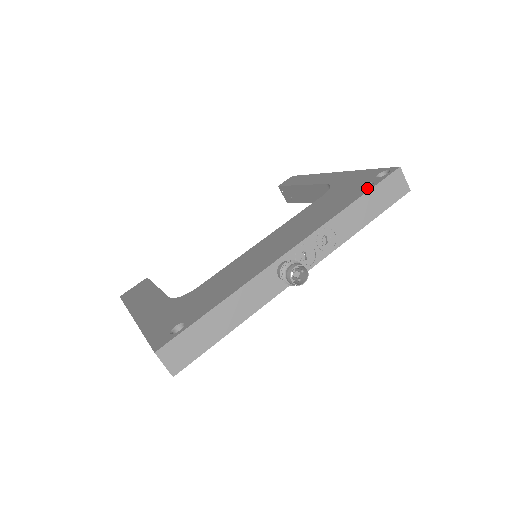
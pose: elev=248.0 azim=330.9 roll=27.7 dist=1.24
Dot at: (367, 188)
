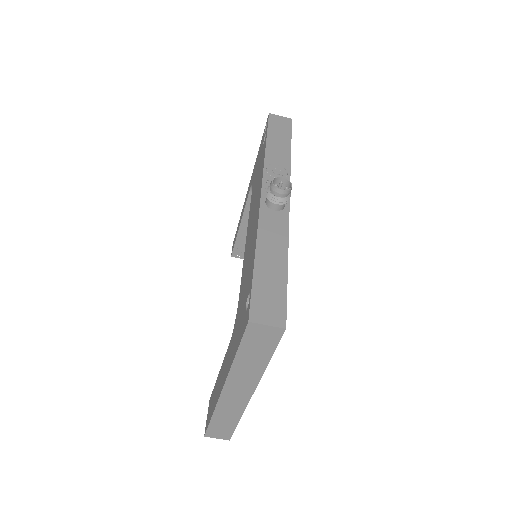
Dot at: (265, 137)
